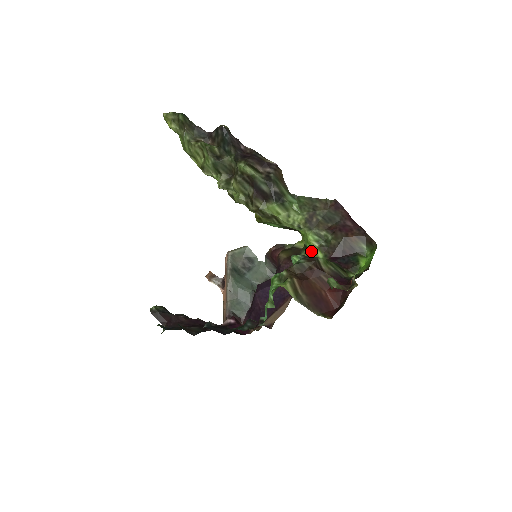
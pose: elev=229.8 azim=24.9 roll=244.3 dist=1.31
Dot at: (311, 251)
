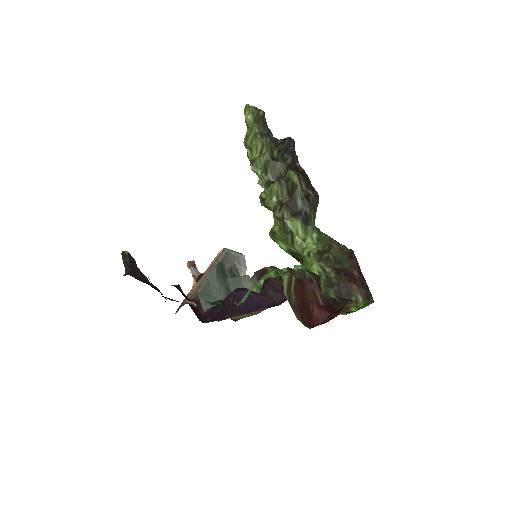
Dot at: occluded
